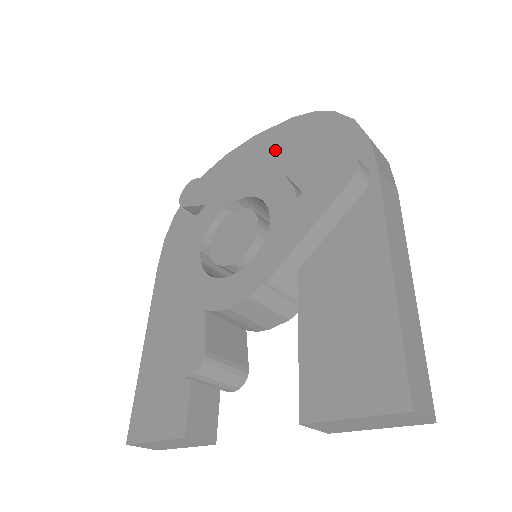
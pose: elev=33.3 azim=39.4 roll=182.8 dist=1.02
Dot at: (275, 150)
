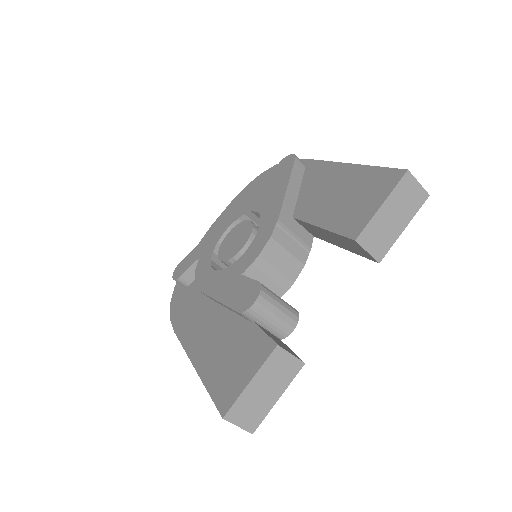
Dot at: occluded
